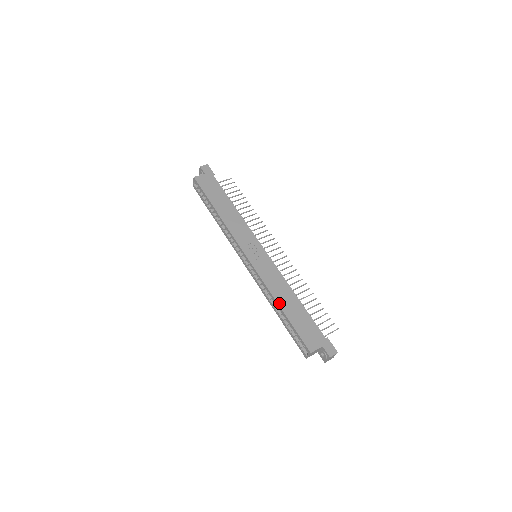
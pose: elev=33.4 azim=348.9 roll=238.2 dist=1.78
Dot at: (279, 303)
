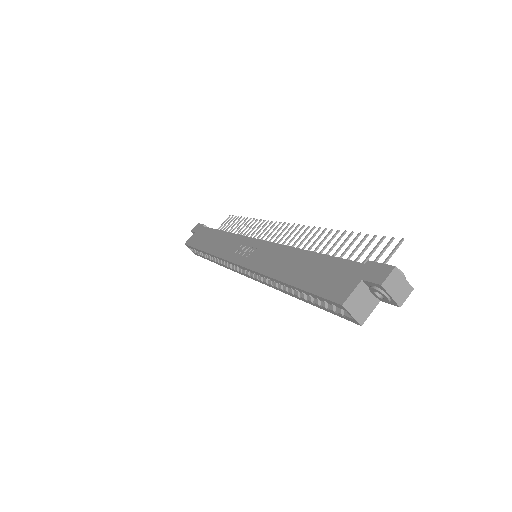
Dot at: (280, 278)
